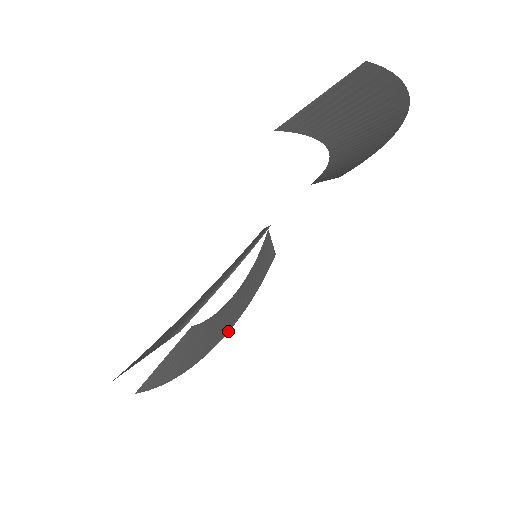
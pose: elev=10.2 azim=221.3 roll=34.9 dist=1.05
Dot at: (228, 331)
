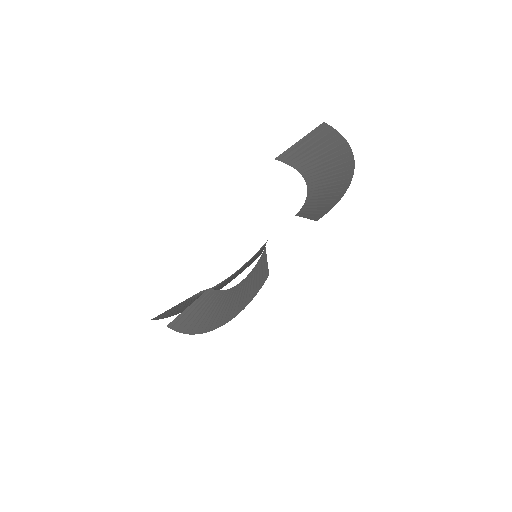
Dot at: (230, 320)
